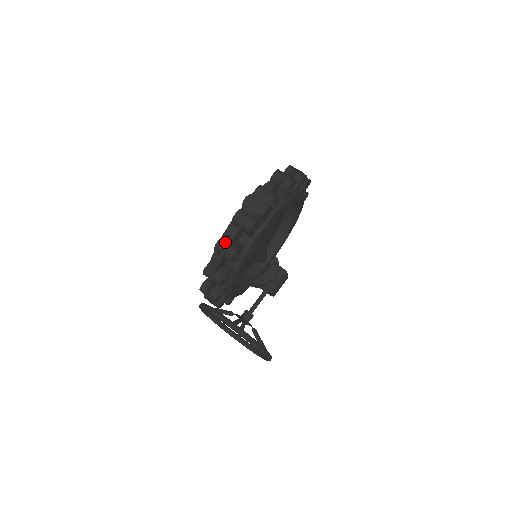
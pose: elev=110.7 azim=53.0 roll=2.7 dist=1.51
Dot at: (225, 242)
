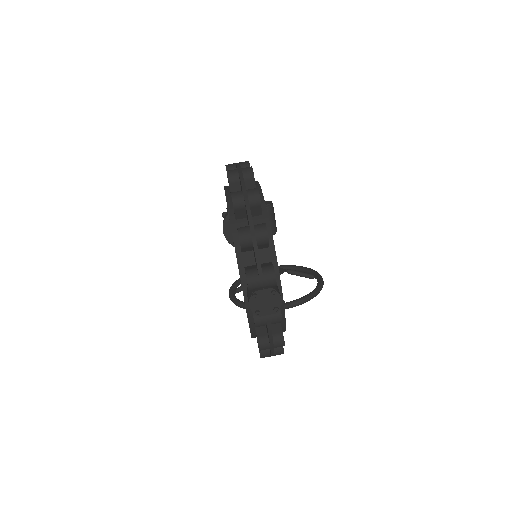
Dot at: (266, 342)
